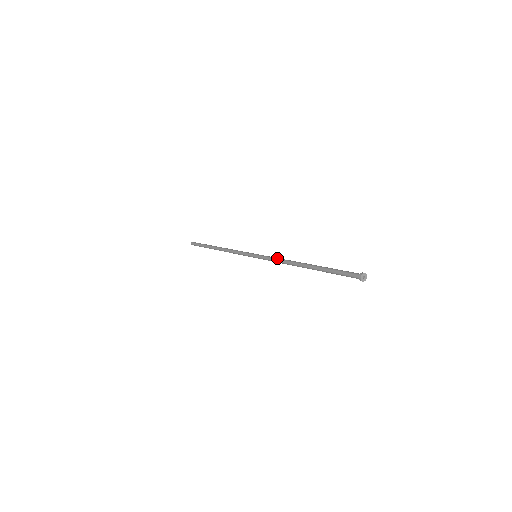
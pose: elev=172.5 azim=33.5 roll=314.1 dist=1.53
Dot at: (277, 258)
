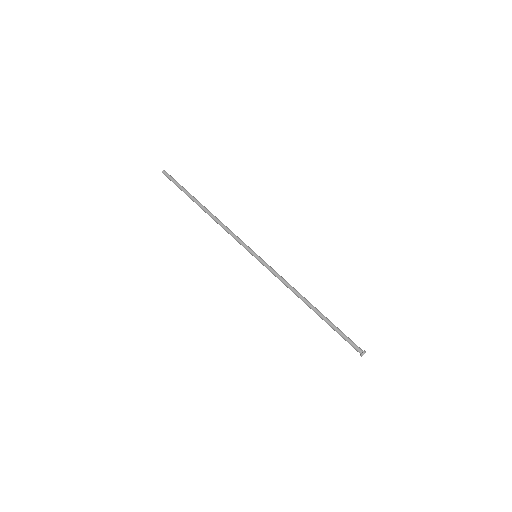
Dot at: (281, 281)
